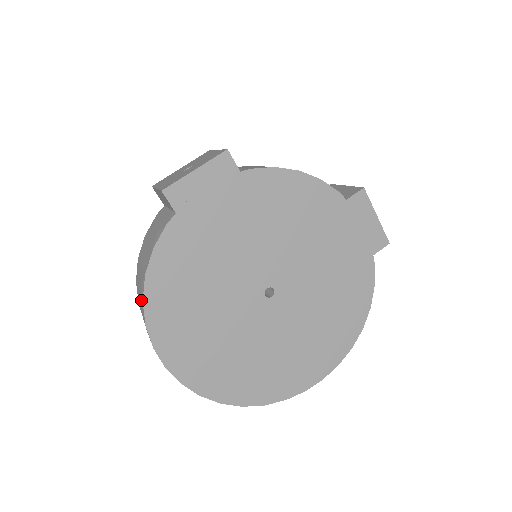
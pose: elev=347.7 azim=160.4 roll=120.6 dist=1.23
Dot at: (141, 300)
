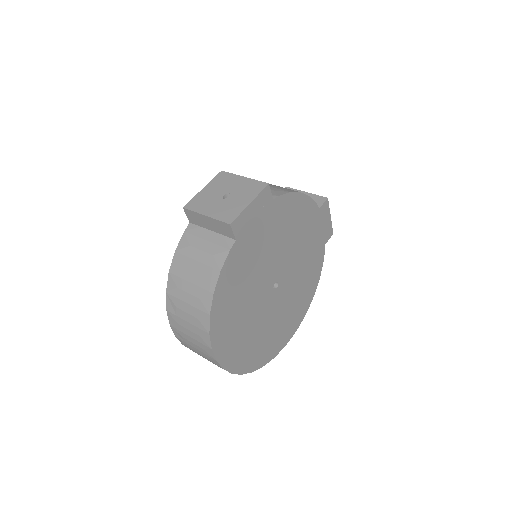
Dot at: (201, 313)
